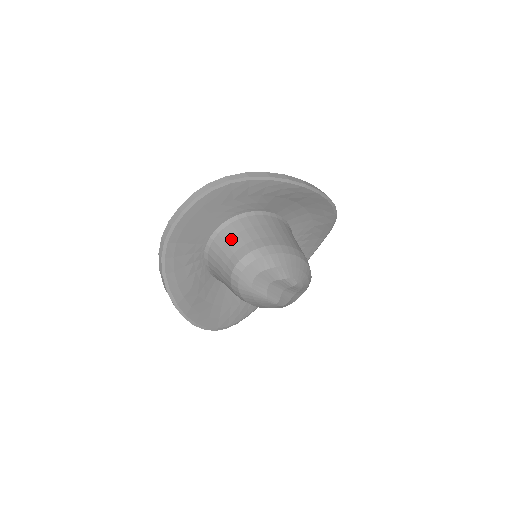
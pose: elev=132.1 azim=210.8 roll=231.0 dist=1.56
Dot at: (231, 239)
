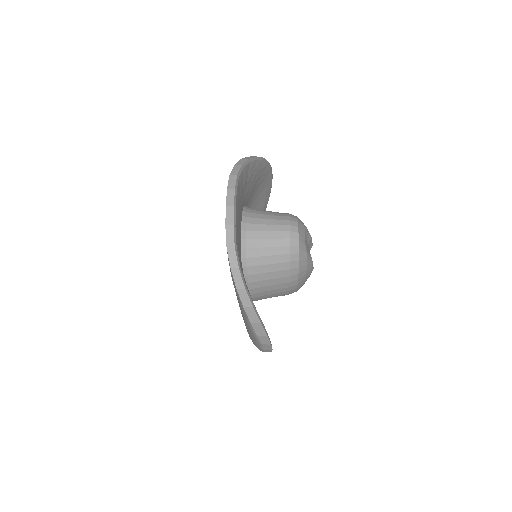
Dot at: (263, 225)
